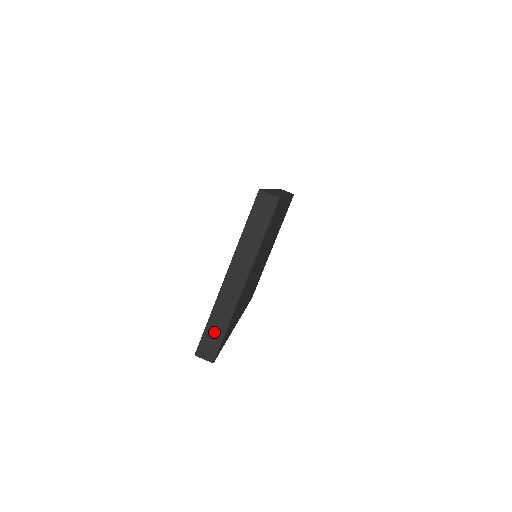
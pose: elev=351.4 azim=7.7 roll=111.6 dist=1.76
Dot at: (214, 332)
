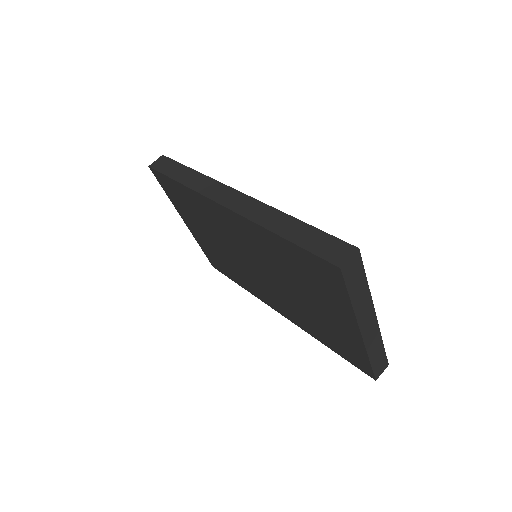
Dot at: (378, 358)
